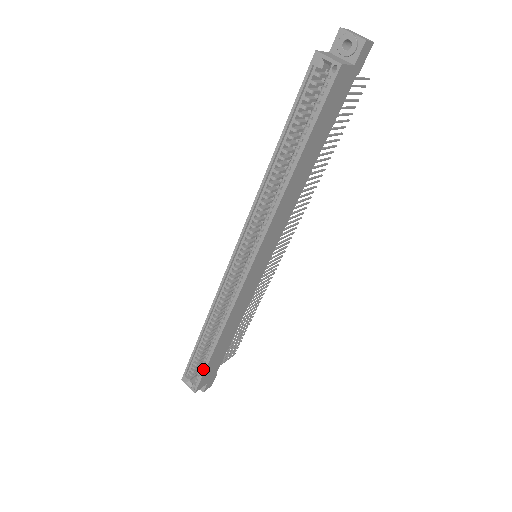
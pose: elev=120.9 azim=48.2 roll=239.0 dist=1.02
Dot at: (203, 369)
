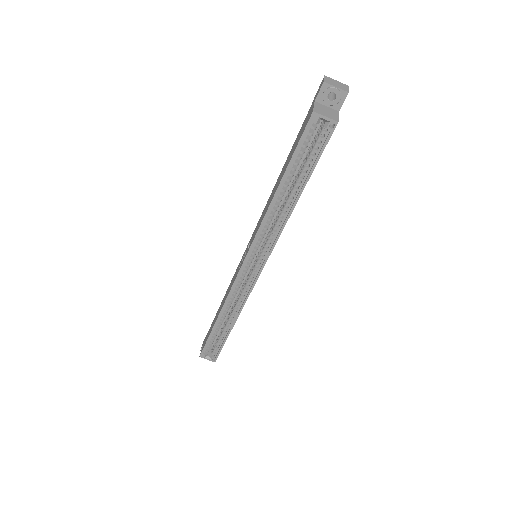
Dot at: (221, 346)
